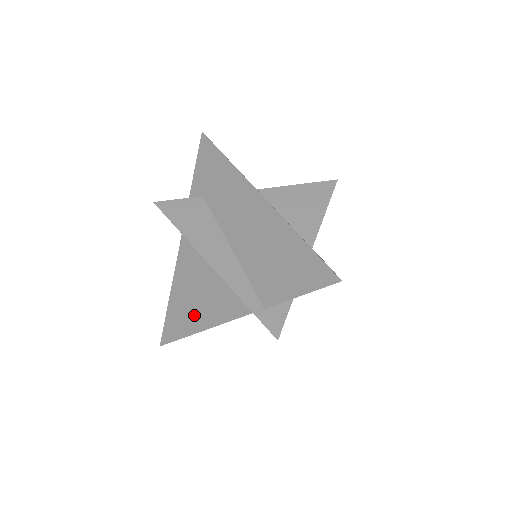
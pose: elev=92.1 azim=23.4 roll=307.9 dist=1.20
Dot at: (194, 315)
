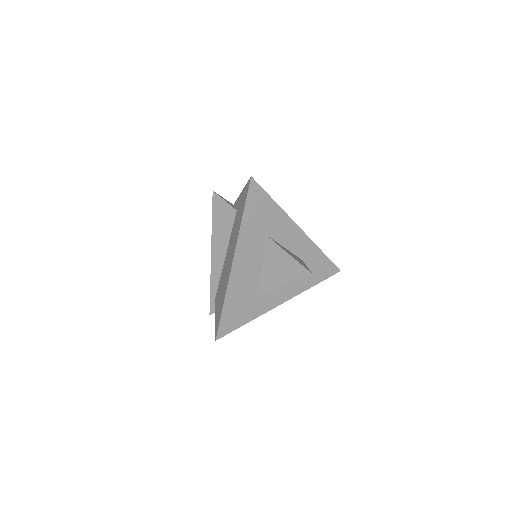
Dot at: occluded
